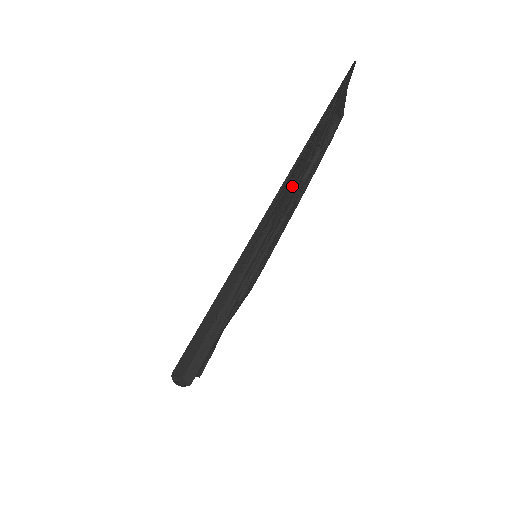
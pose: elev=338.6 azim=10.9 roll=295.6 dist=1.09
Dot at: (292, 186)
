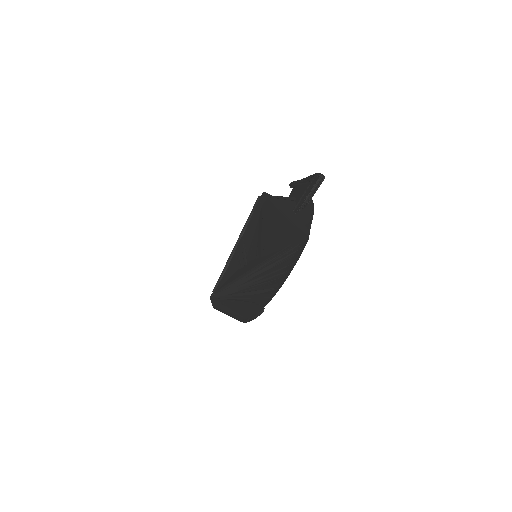
Dot at: occluded
